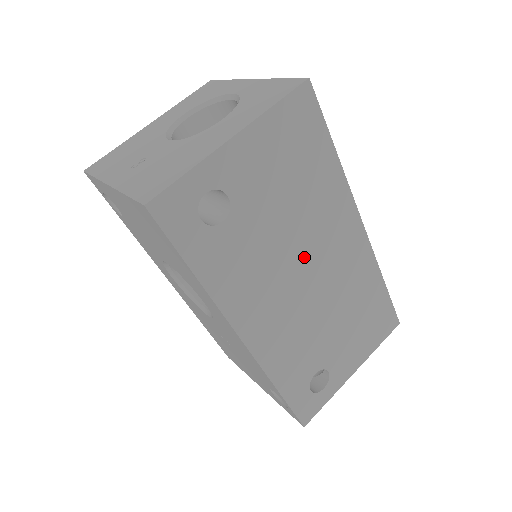
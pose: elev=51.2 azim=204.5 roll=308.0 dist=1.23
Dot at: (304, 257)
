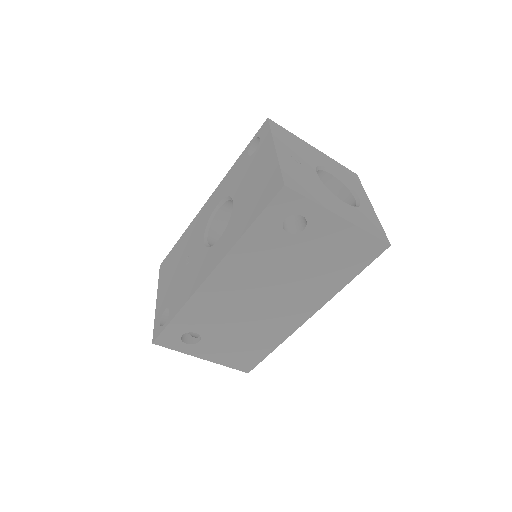
Dot at: (278, 290)
